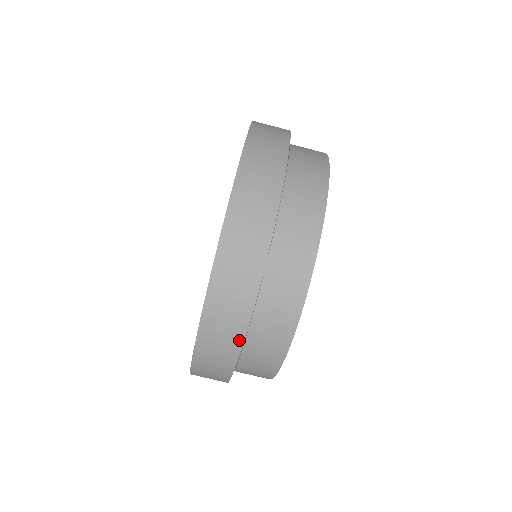
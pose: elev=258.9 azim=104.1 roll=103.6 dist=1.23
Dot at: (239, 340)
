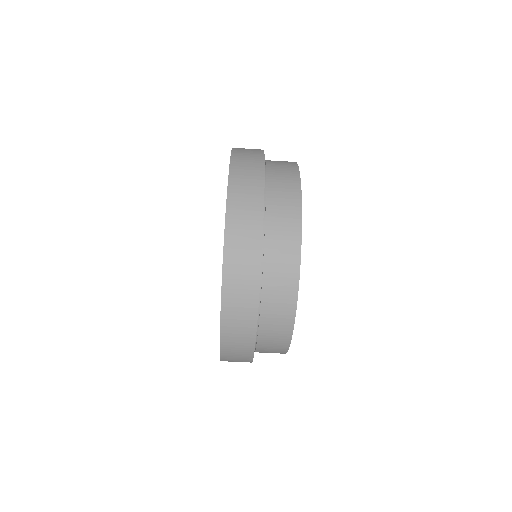
Dot at: (253, 325)
